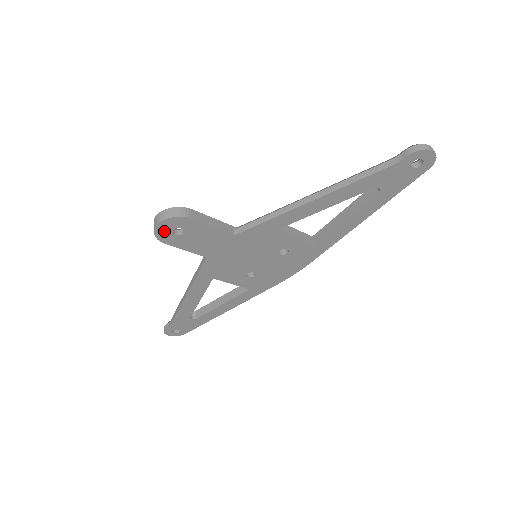
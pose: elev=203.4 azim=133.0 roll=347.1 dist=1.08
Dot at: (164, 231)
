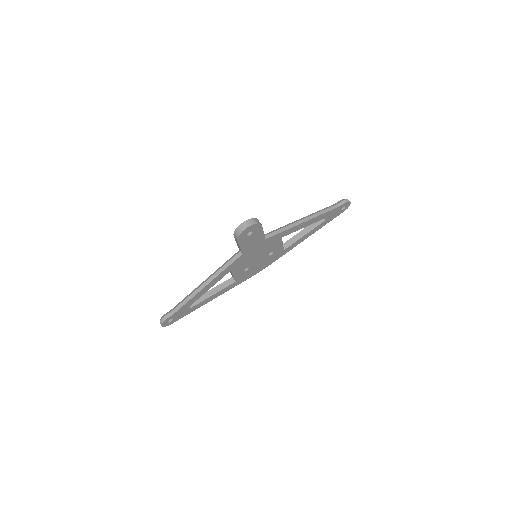
Dot at: (245, 232)
